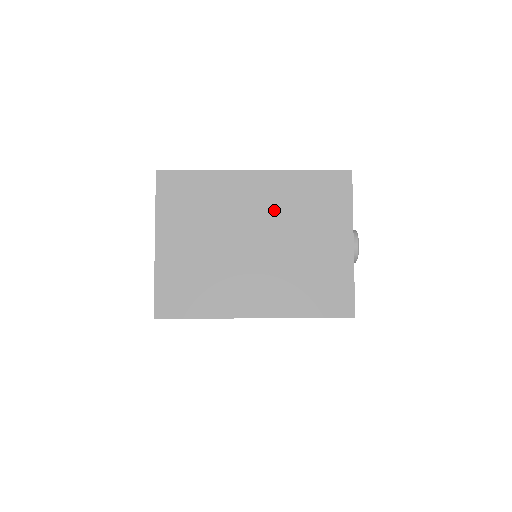
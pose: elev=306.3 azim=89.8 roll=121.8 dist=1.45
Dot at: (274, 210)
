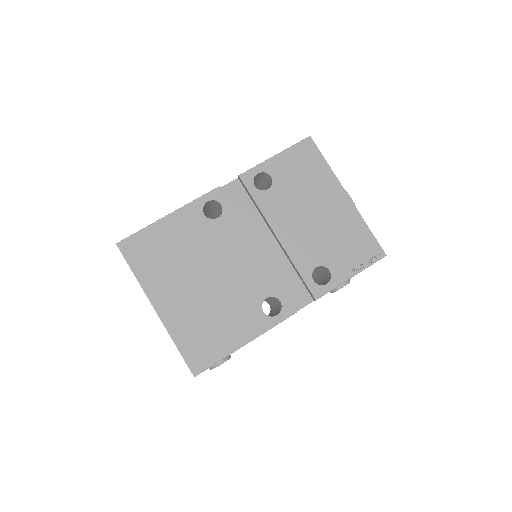
Dot at: occluded
